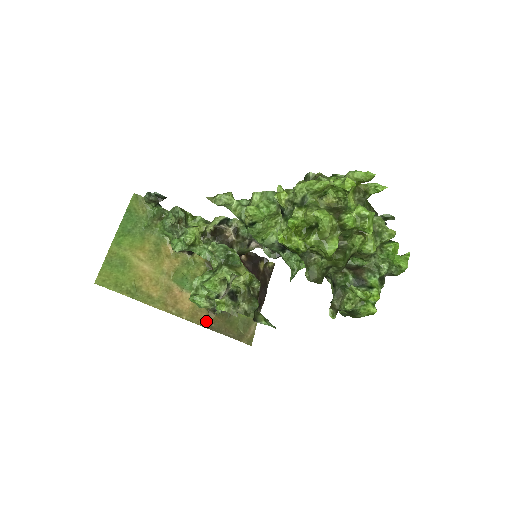
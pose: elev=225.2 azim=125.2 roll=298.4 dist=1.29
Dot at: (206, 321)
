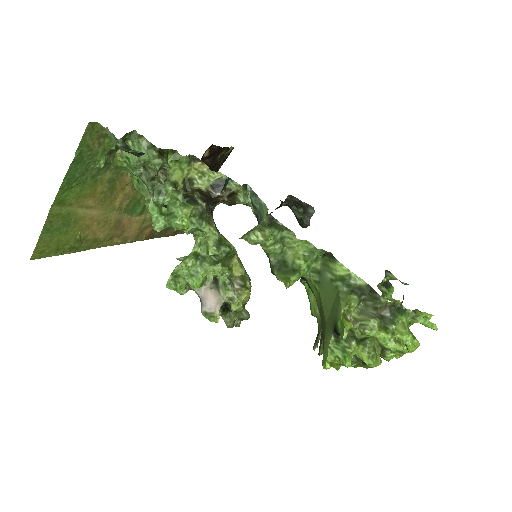
Dot at: (150, 234)
